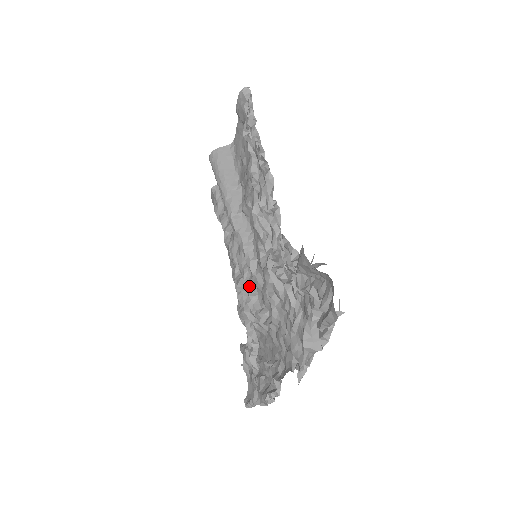
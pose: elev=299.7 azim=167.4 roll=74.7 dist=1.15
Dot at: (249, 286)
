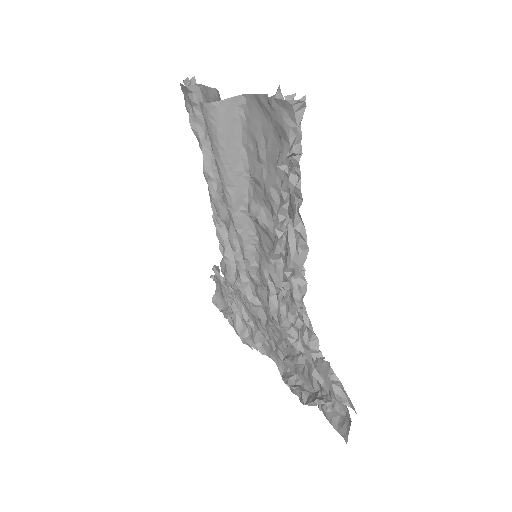
Dot at: (241, 270)
